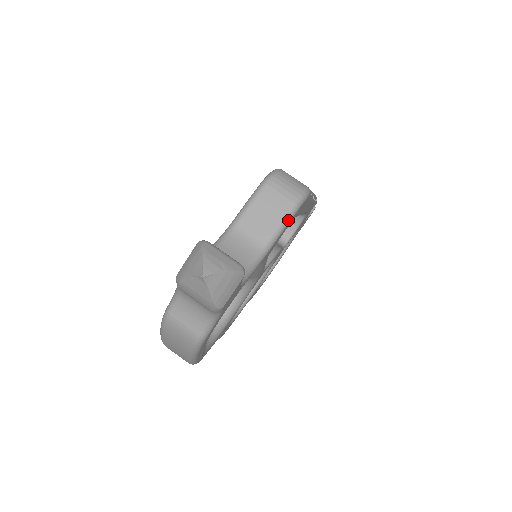
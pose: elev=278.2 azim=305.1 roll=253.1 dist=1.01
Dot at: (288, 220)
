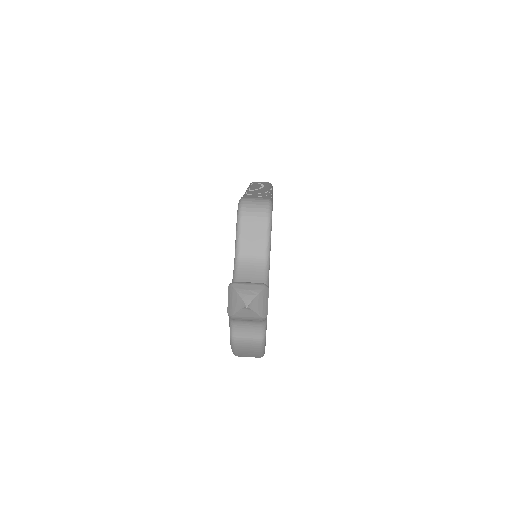
Dot at: (270, 231)
